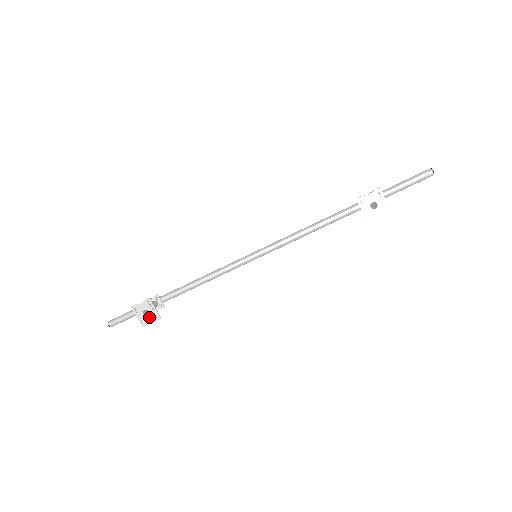
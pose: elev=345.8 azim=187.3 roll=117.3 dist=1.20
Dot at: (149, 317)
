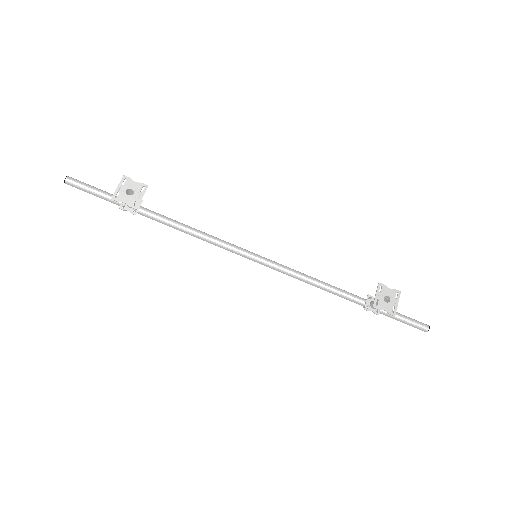
Dot at: (128, 198)
